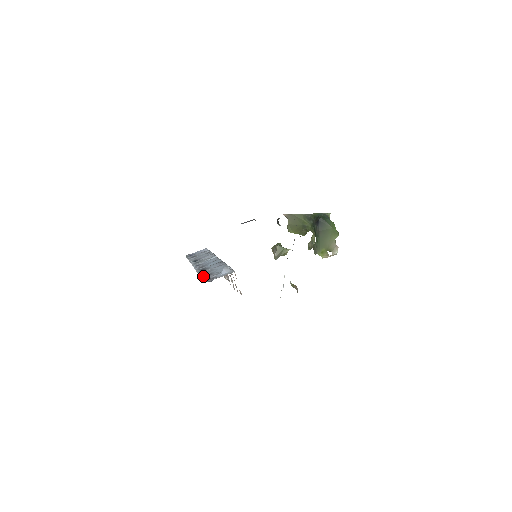
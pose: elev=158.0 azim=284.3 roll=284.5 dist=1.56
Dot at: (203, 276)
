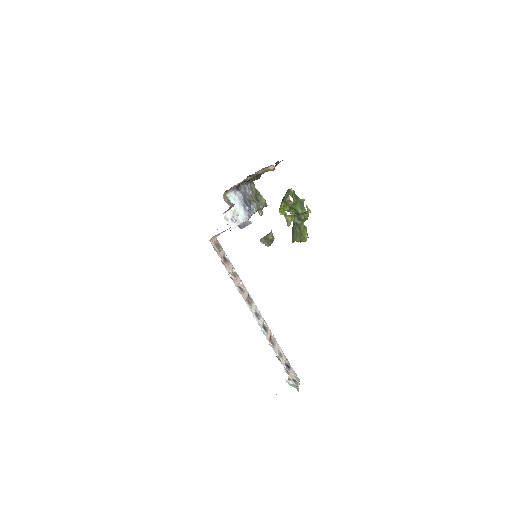
Dot at: occluded
